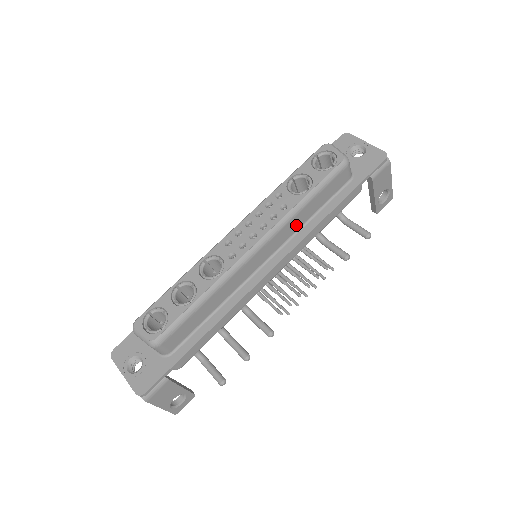
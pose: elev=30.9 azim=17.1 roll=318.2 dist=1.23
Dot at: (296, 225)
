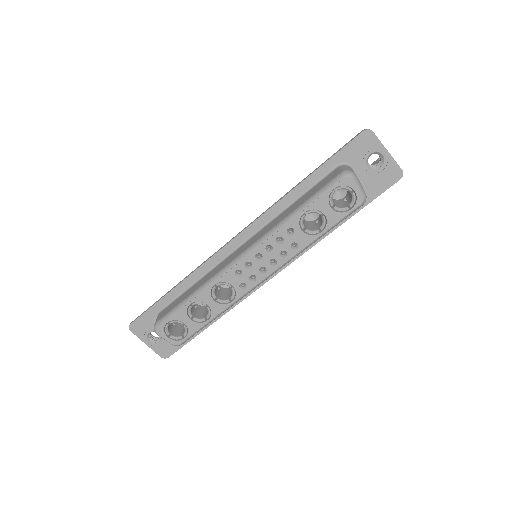
Dot at: occluded
